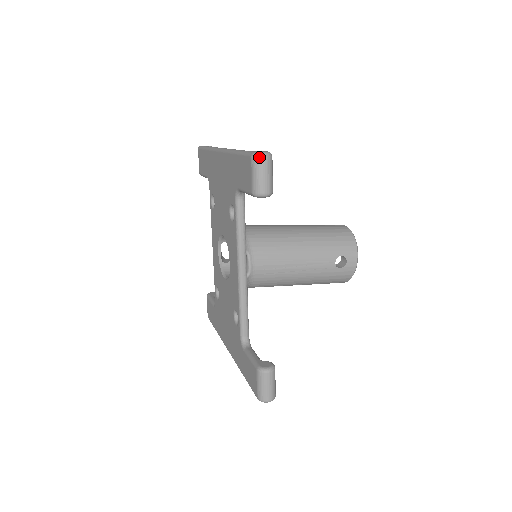
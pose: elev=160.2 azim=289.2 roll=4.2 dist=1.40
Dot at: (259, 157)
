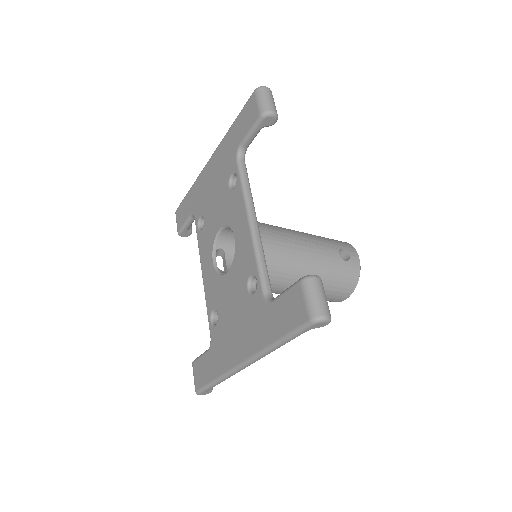
Dot at: (262, 87)
